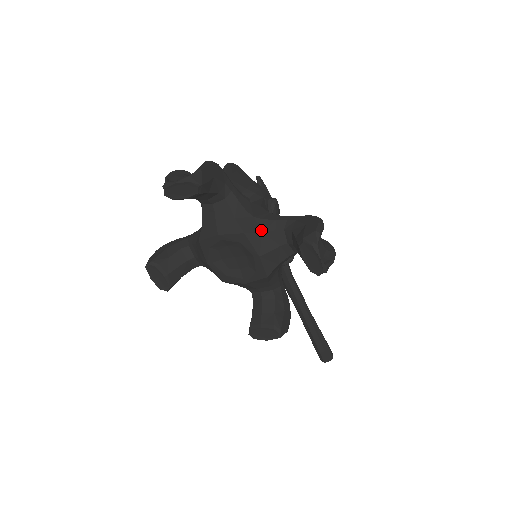
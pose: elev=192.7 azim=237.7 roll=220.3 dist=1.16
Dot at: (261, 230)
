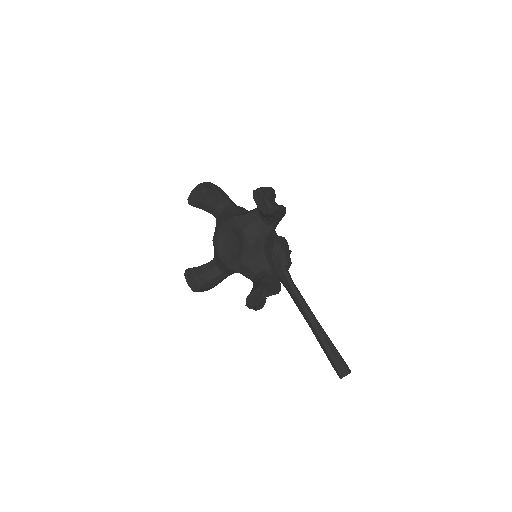
Dot at: (244, 214)
